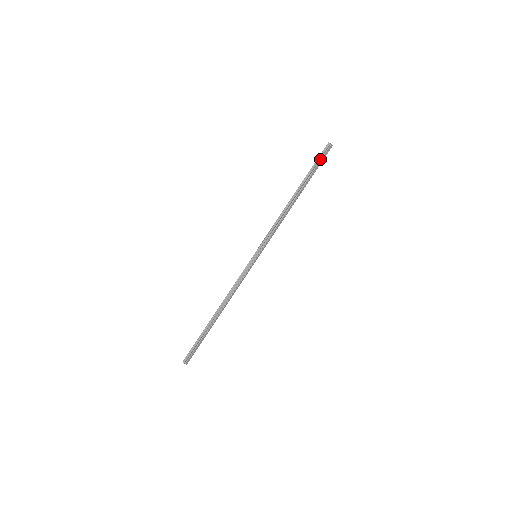
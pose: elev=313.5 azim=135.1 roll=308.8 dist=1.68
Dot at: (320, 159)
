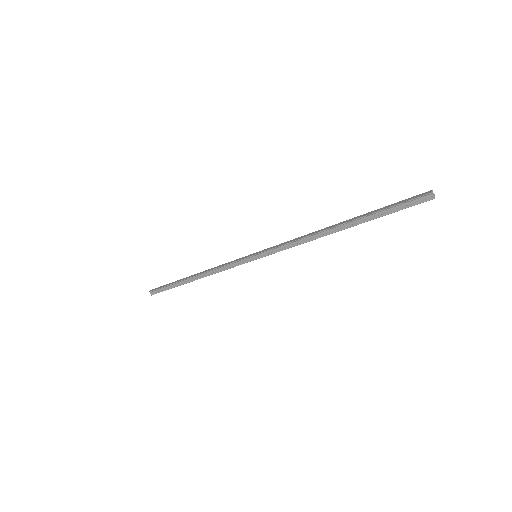
Dot at: (402, 208)
